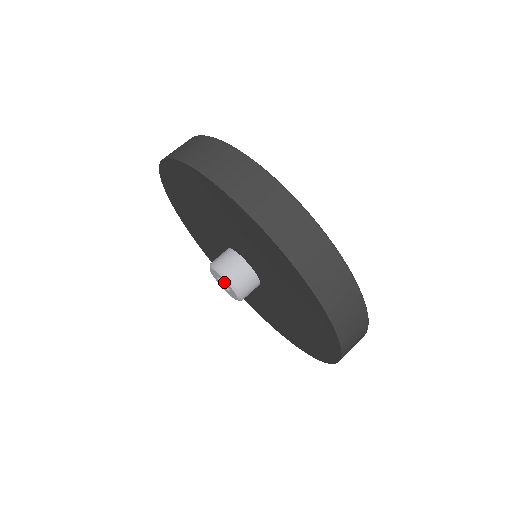
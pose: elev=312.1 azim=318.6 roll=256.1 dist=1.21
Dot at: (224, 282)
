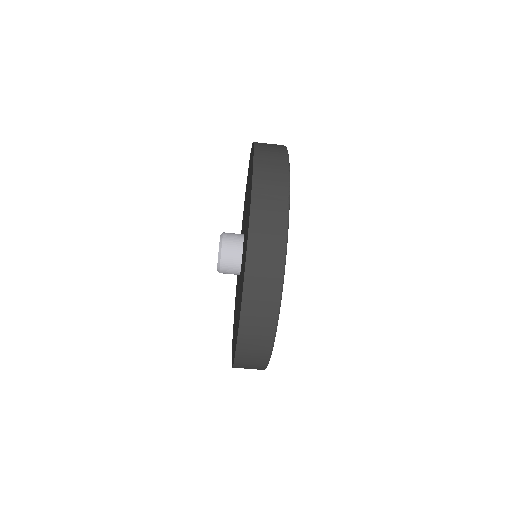
Dot at: occluded
